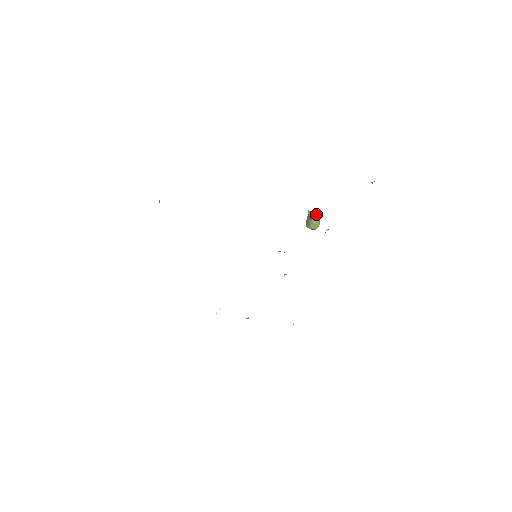
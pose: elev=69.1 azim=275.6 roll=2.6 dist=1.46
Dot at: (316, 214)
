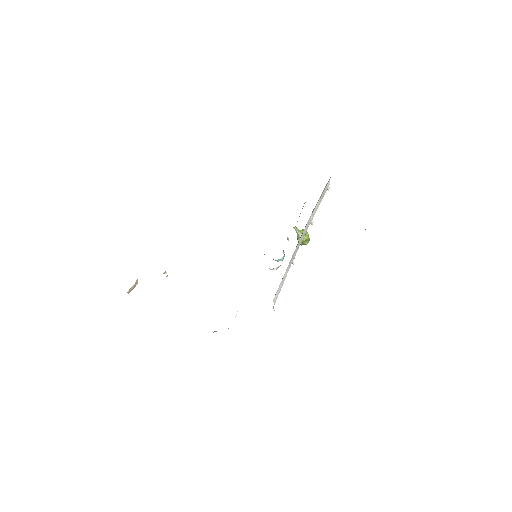
Dot at: occluded
